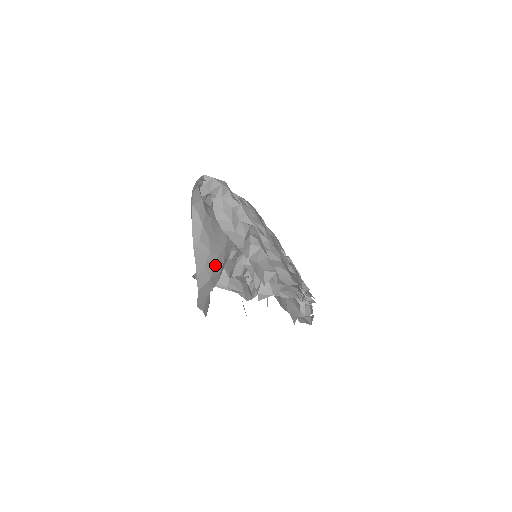
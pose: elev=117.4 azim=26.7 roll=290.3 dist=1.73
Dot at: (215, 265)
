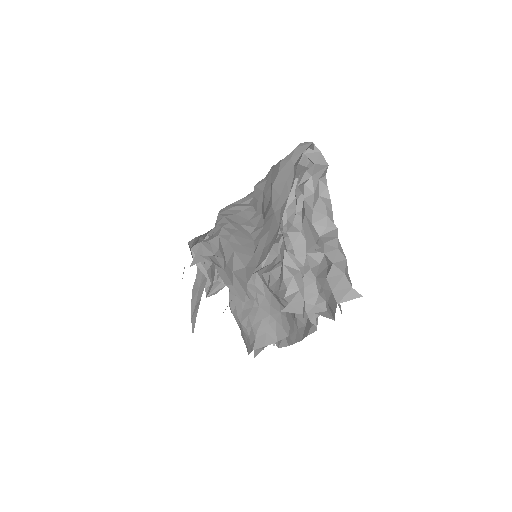
Dot at: occluded
